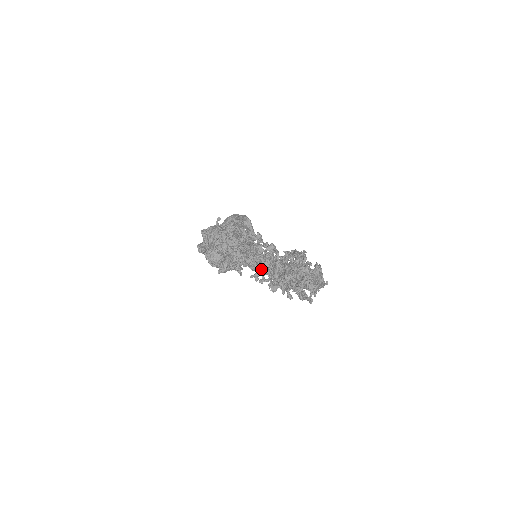
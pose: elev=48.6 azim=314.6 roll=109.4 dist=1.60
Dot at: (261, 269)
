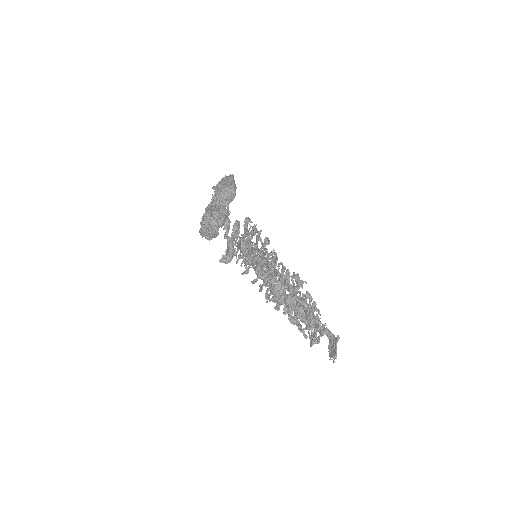
Dot at: occluded
